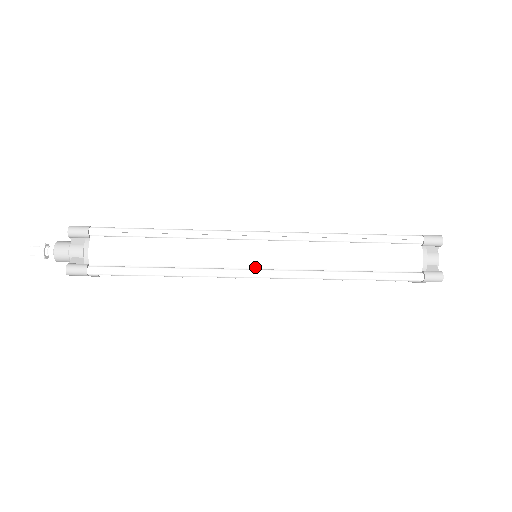
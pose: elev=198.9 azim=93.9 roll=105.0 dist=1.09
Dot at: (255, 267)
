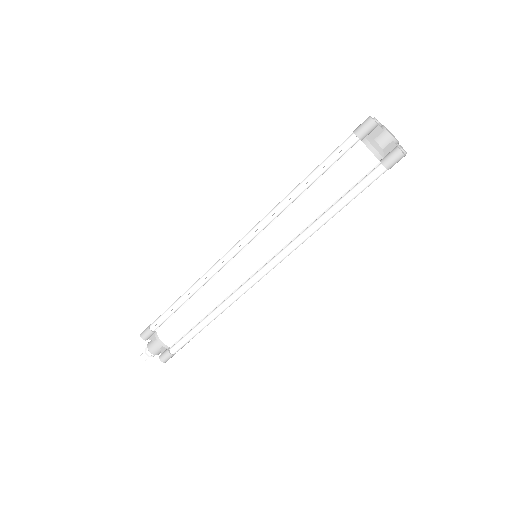
Dot at: (256, 270)
